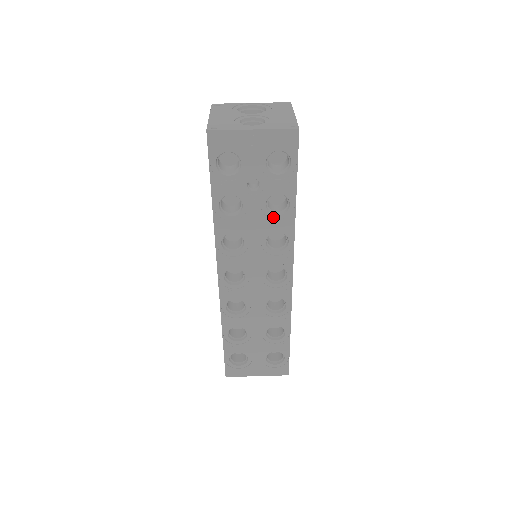
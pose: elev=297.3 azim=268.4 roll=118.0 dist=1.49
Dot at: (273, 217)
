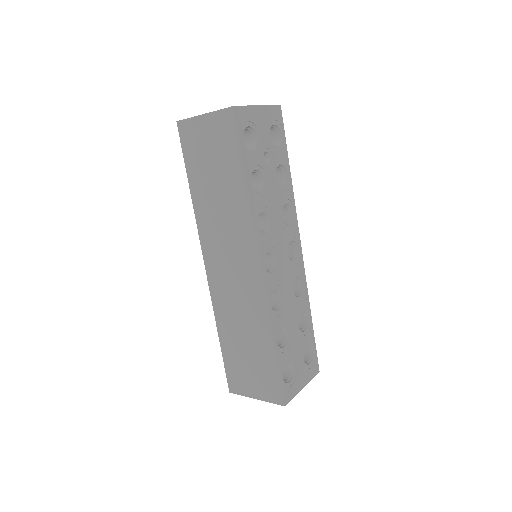
Dot at: (281, 189)
